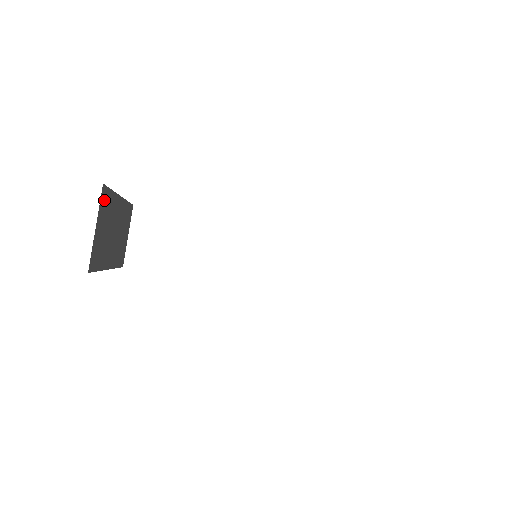
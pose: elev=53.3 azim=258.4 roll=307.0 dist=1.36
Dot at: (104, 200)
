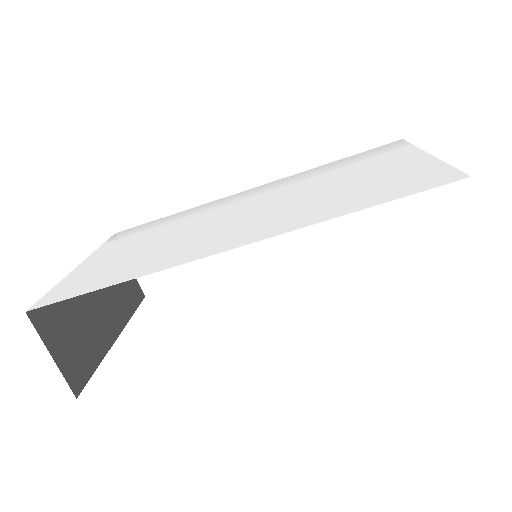
Dot at: (45, 316)
